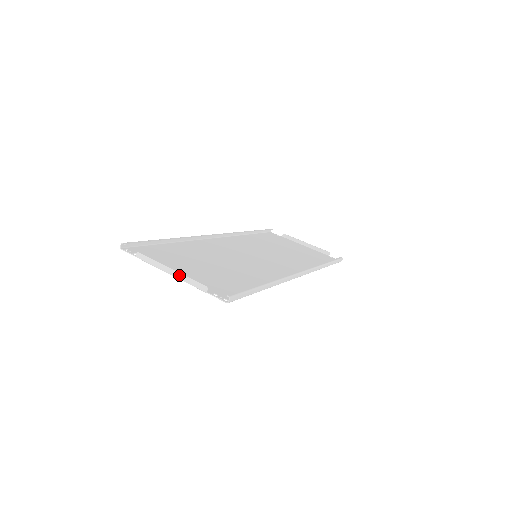
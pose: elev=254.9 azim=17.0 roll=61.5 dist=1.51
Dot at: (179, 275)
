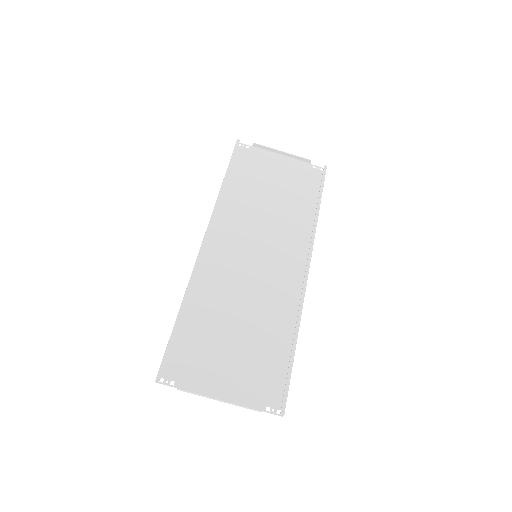
Dot at: (230, 403)
